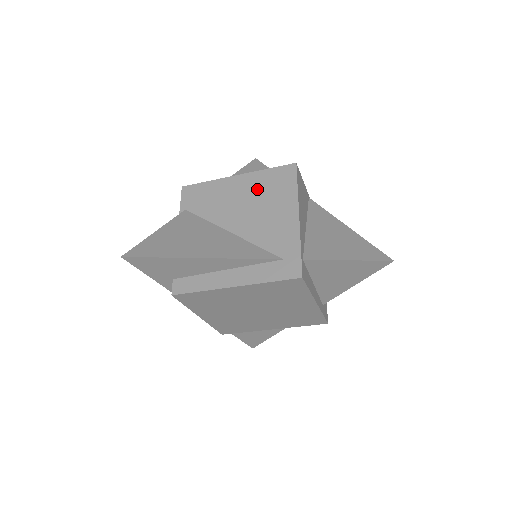
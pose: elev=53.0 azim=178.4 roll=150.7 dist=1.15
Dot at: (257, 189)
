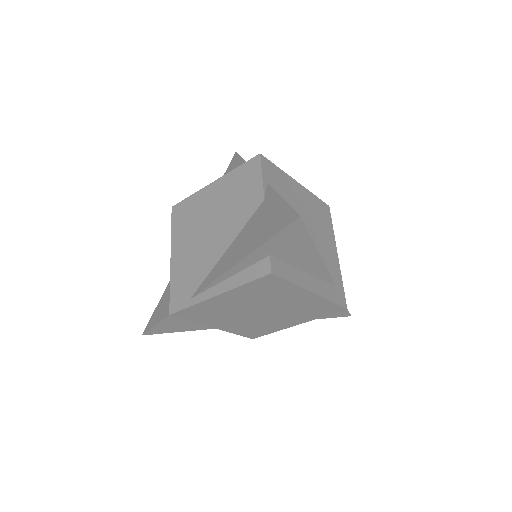
Dot at: (313, 209)
